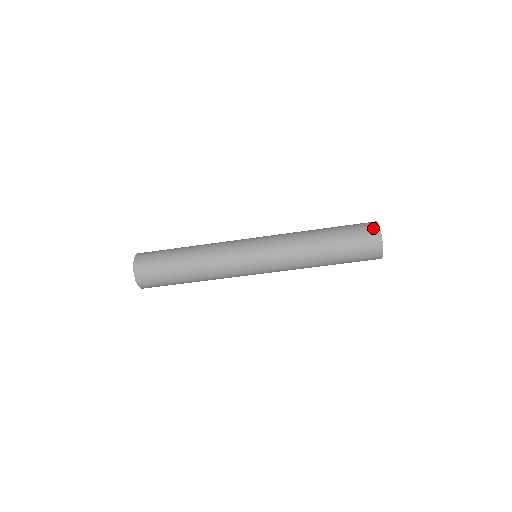
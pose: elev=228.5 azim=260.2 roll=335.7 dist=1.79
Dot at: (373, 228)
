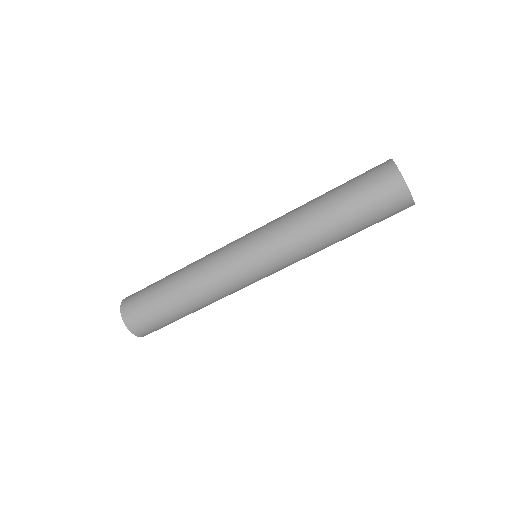
Dot at: (390, 174)
